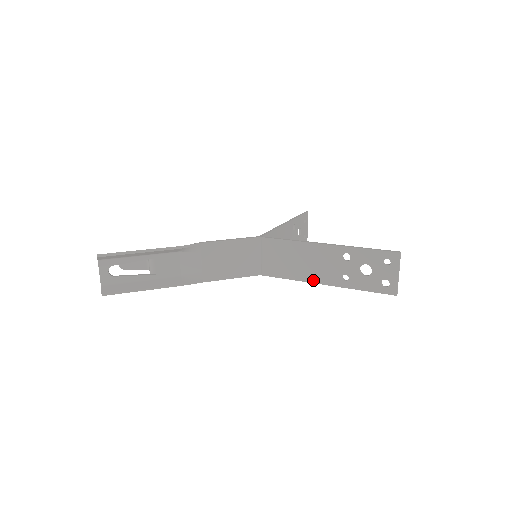
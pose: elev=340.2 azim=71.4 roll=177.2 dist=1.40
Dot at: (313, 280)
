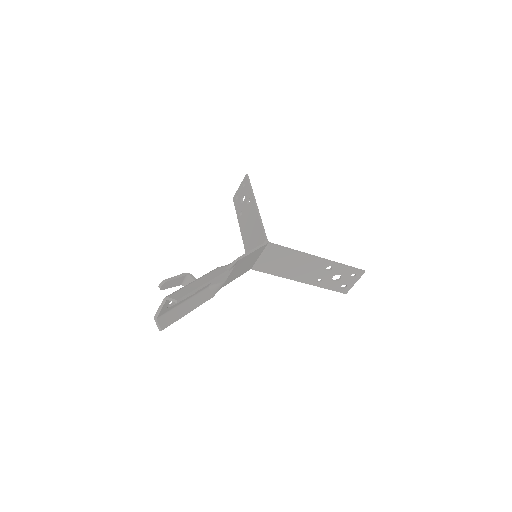
Dot at: (295, 279)
